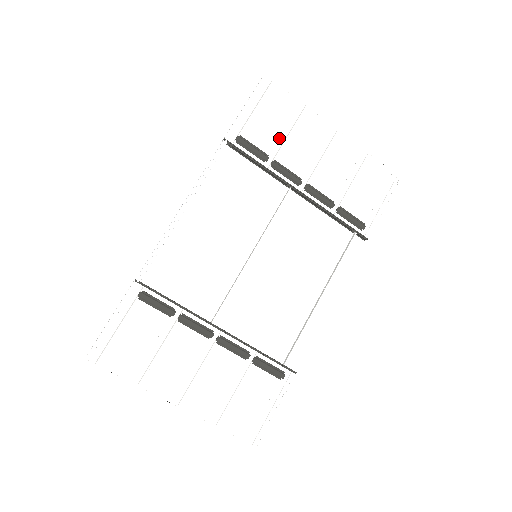
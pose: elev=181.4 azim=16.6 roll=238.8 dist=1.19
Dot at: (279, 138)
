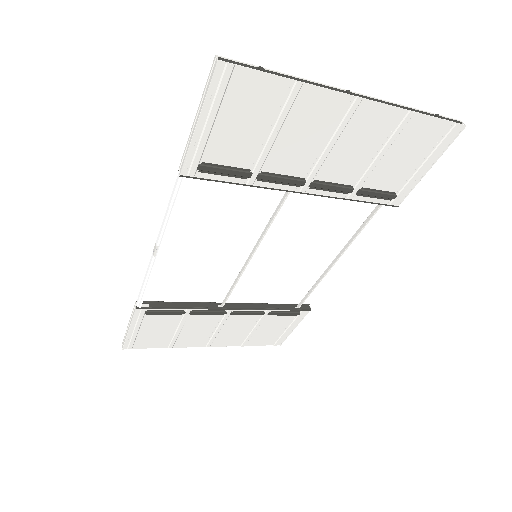
Dot at: (263, 144)
